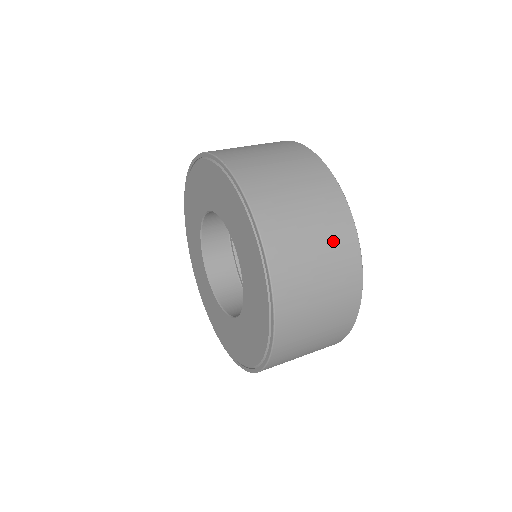
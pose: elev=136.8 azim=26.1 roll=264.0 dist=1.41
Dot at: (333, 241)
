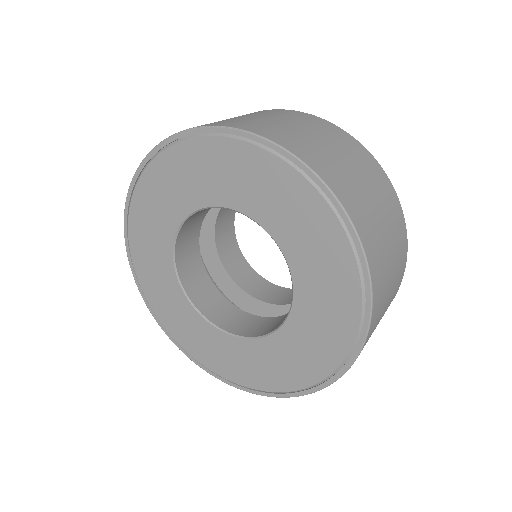
Dot at: (381, 192)
